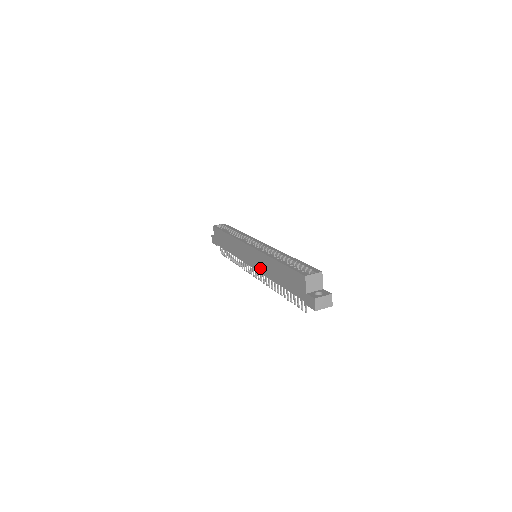
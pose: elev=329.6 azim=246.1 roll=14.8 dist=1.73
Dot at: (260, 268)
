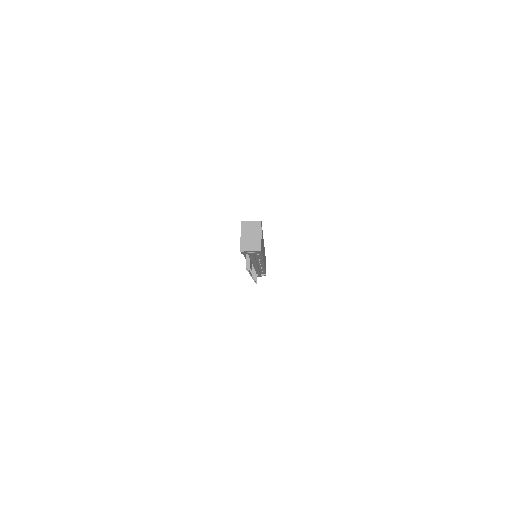
Dot at: occluded
